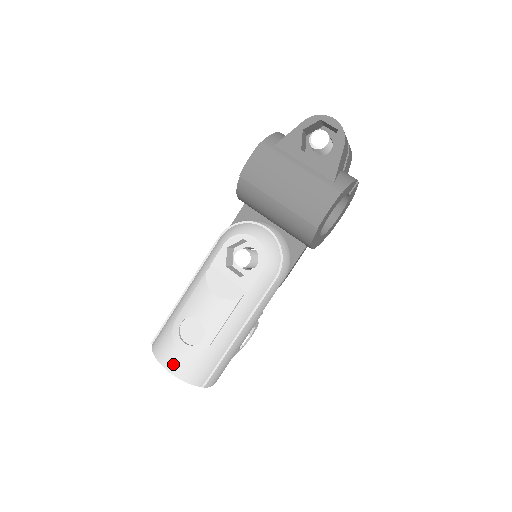
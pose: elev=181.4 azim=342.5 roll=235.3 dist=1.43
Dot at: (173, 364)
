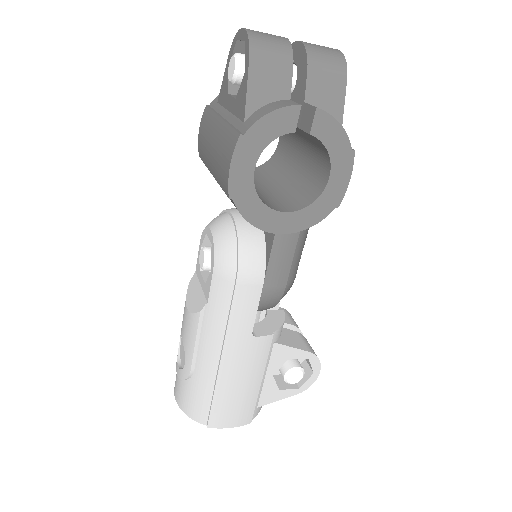
Dot at: (176, 390)
